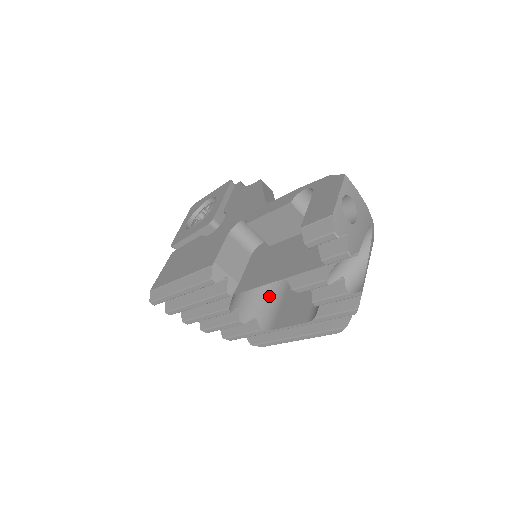
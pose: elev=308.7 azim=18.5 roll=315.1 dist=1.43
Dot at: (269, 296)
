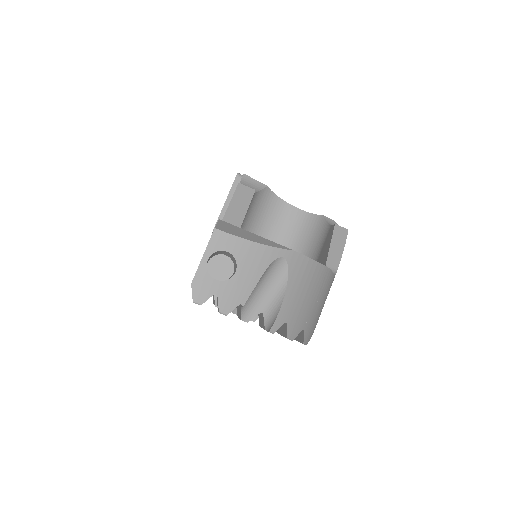
Dot at: occluded
